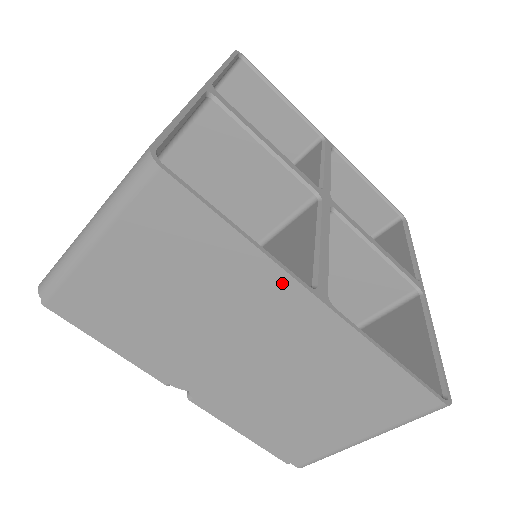
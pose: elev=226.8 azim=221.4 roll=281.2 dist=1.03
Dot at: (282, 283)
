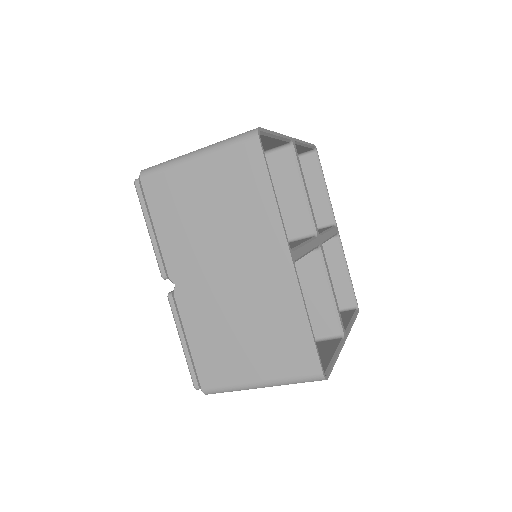
Dot at: (277, 234)
